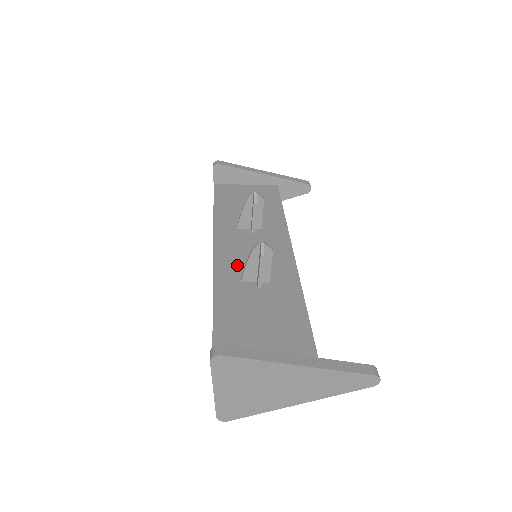
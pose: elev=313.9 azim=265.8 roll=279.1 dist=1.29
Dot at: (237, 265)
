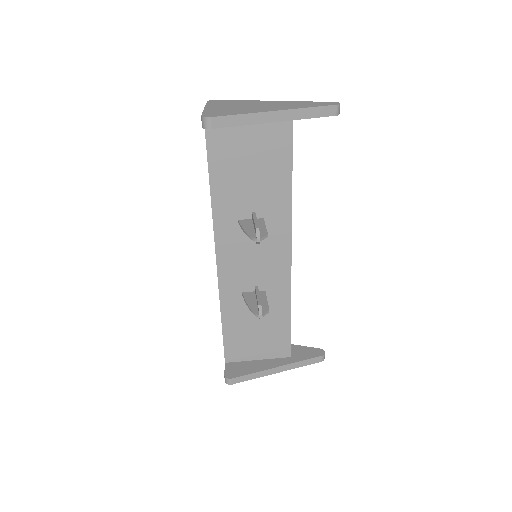
Dot at: (239, 276)
